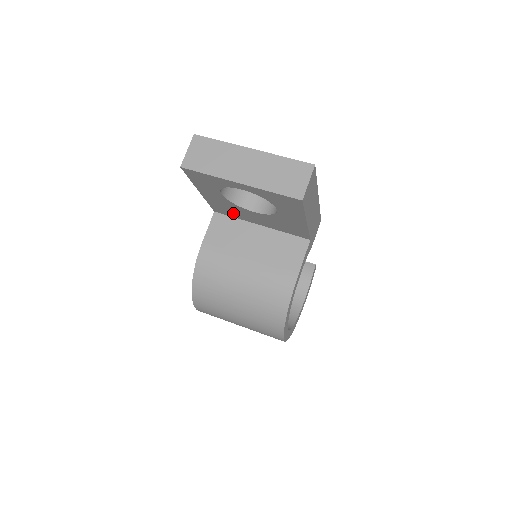
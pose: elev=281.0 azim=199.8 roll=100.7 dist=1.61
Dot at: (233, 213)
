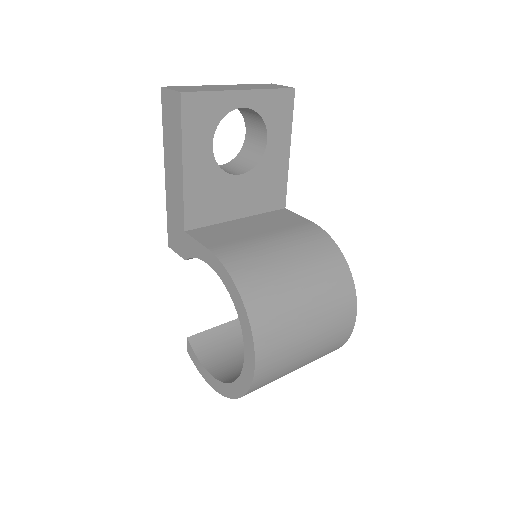
Dot at: (211, 209)
